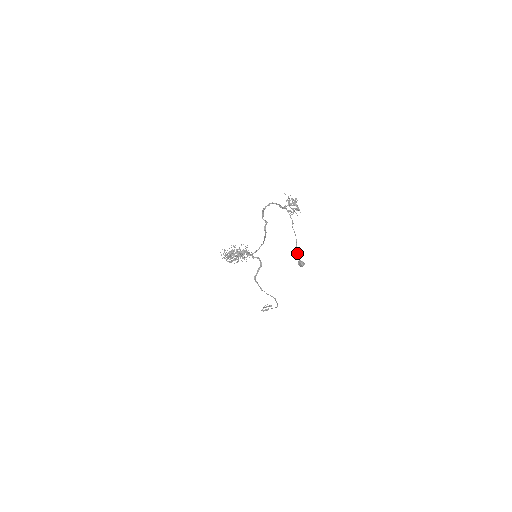
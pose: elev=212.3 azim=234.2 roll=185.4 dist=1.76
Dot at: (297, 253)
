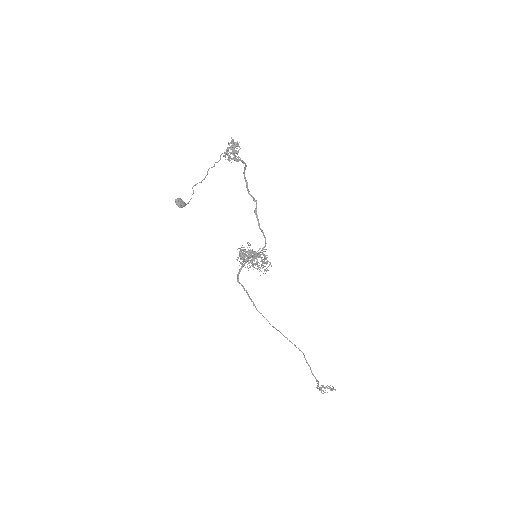
Dot at: occluded
